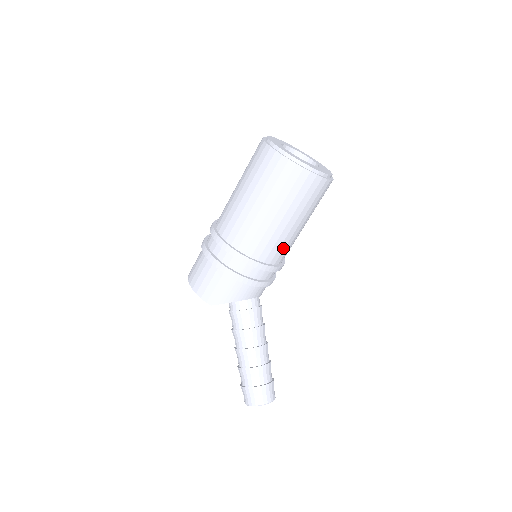
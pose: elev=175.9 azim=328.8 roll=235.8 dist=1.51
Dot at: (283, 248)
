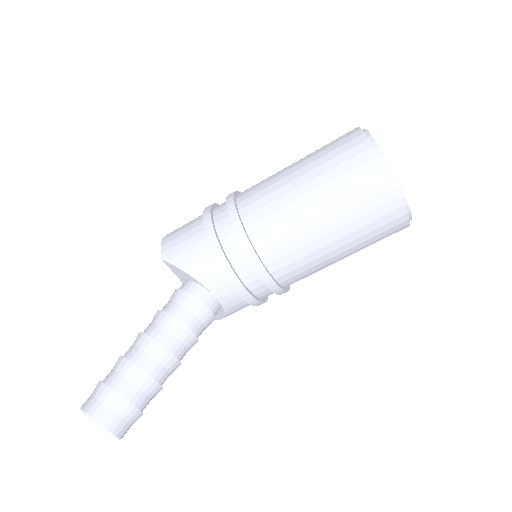
Dot at: (289, 250)
